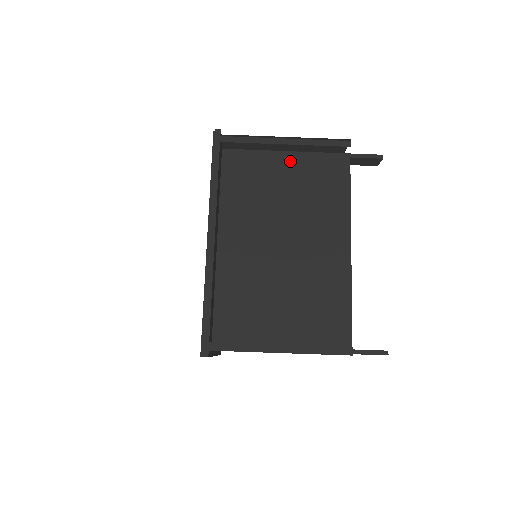
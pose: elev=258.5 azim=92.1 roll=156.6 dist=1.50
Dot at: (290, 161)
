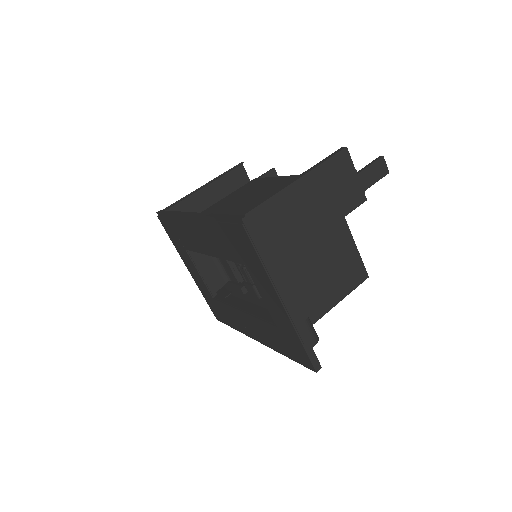
Dot at: (221, 201)
